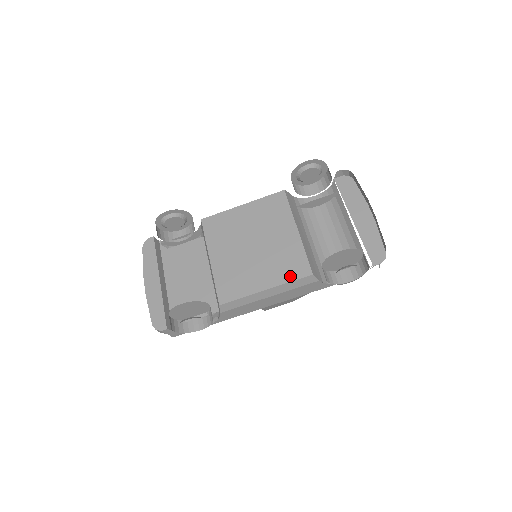
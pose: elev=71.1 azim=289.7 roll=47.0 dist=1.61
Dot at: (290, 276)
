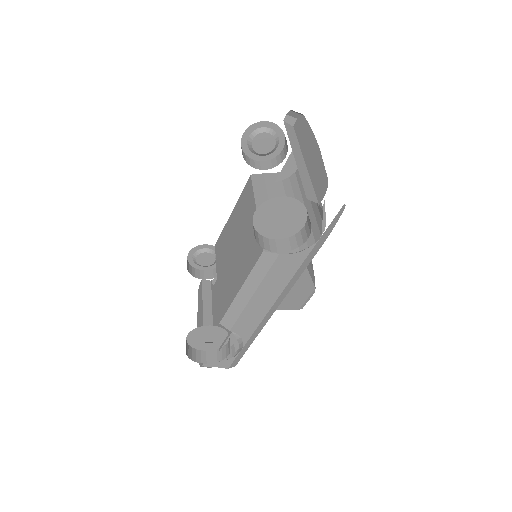
Dot at: (251, 264)
